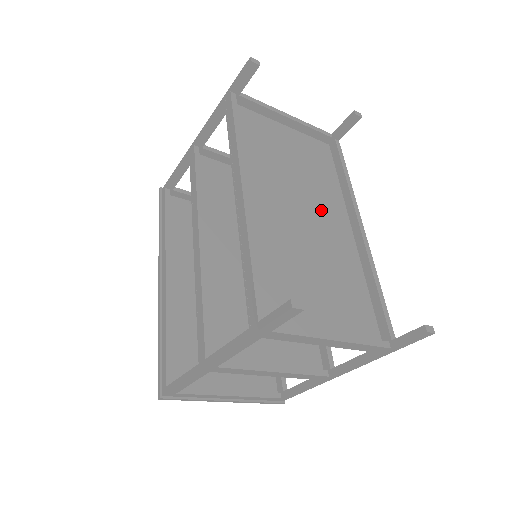
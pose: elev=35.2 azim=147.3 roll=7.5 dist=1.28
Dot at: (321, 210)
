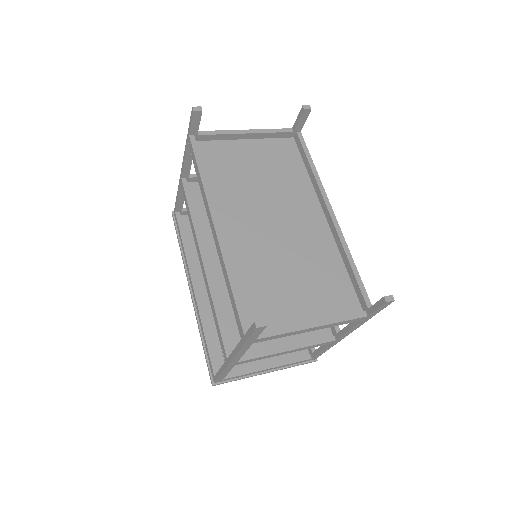
Dot at: (292, 210)
